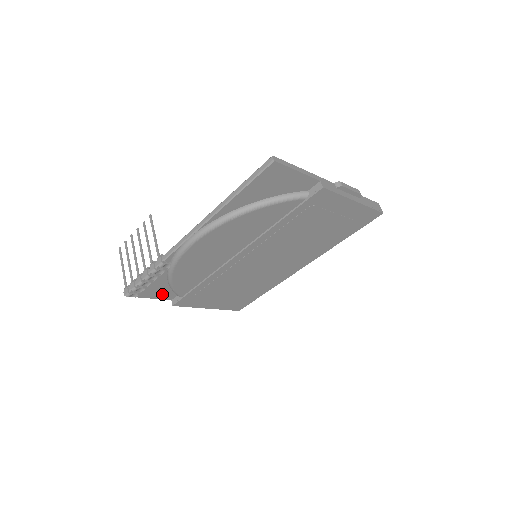
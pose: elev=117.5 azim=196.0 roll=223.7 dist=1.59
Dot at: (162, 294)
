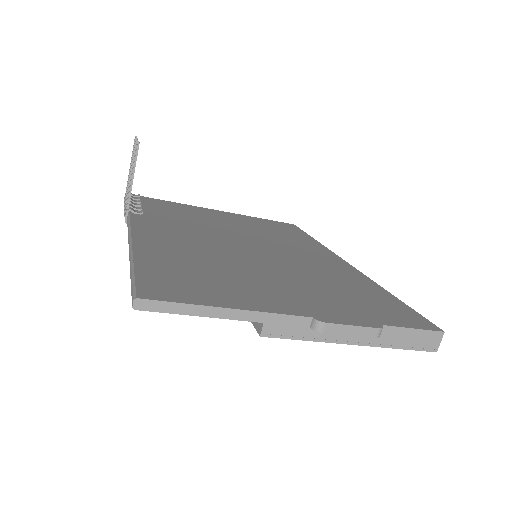
Dot at: occluded
